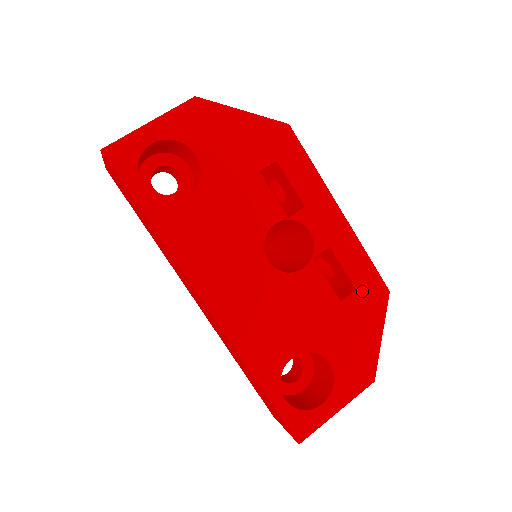
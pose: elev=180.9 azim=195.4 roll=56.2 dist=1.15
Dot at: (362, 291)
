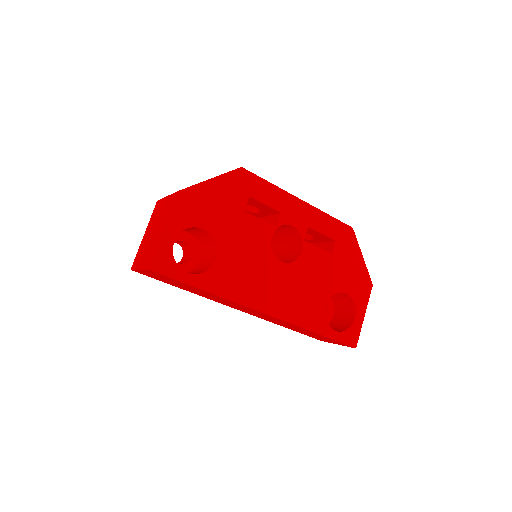
Dot at: (339, 239)
